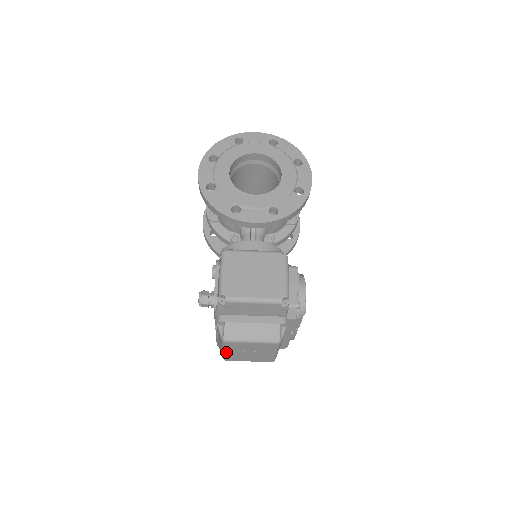
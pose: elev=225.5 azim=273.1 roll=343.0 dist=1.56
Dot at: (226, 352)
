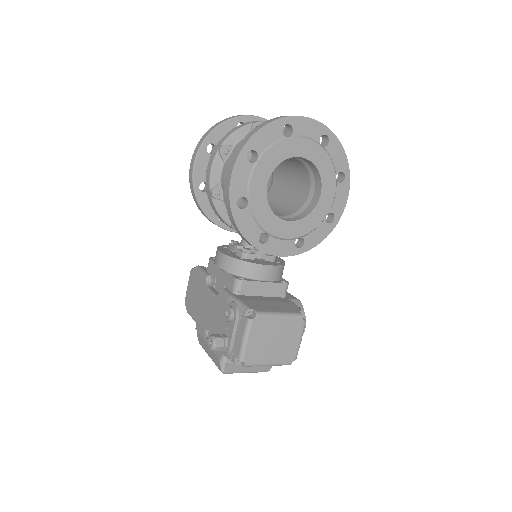
Dot at: occluded
